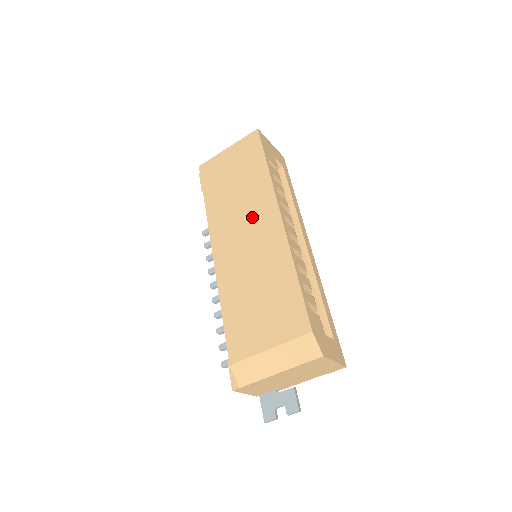
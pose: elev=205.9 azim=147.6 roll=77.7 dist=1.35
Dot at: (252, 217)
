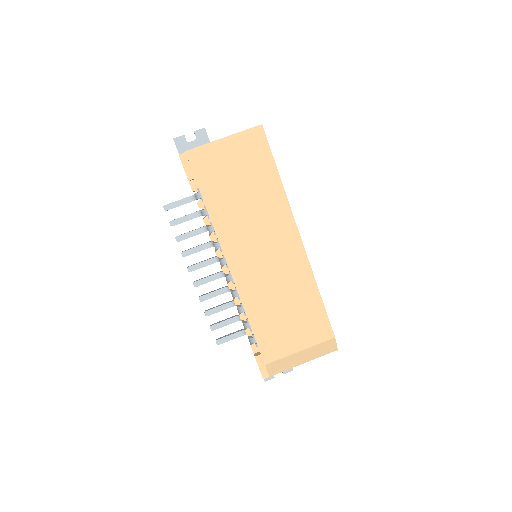
Dot at: (269, 232)
